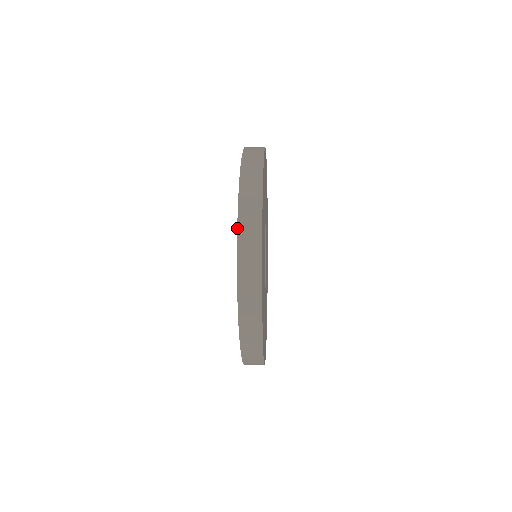
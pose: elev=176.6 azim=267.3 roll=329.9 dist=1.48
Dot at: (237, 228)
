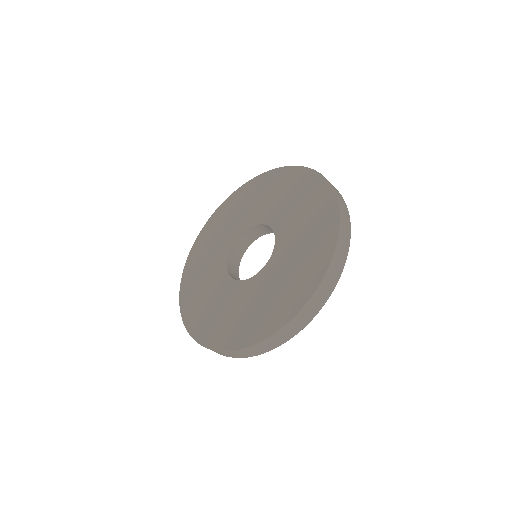
Dot at: occluded
